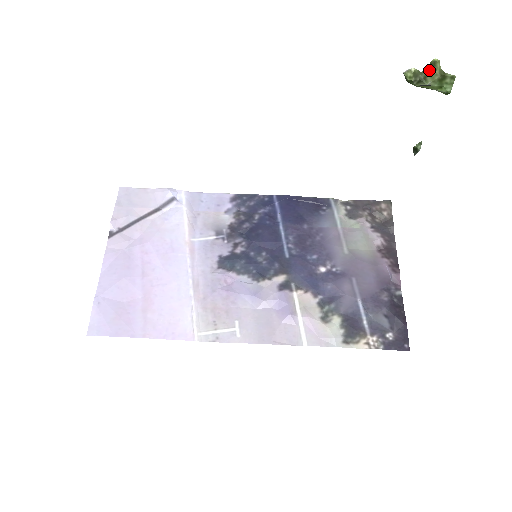
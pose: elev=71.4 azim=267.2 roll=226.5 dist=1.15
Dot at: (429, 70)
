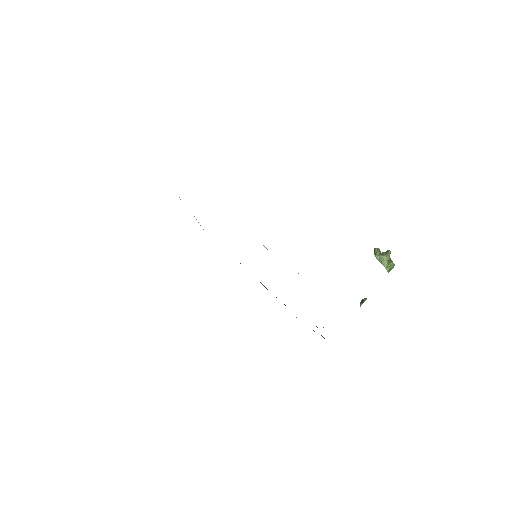
Dot at: (385, 253)
